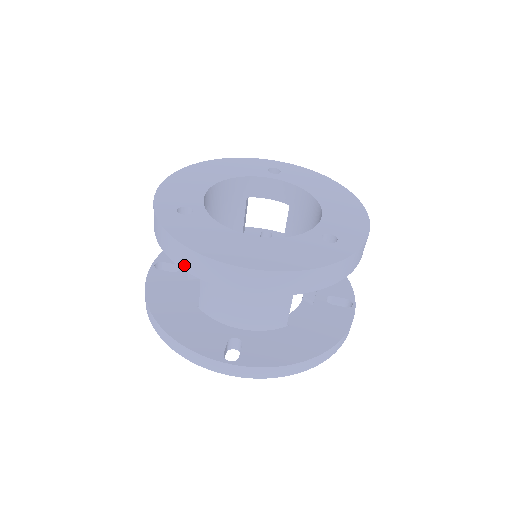
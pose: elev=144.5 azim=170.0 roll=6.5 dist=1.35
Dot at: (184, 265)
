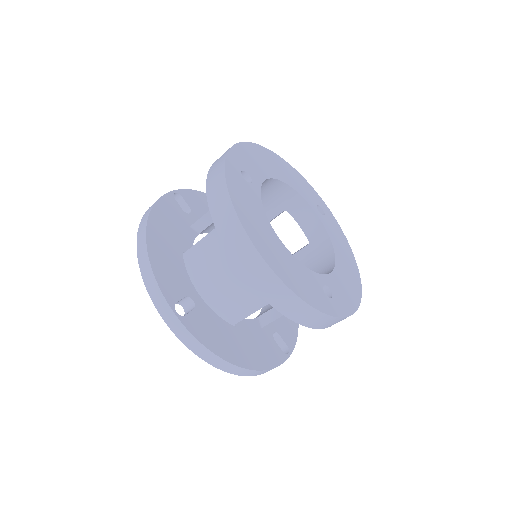
Dot at: (215, 213)
